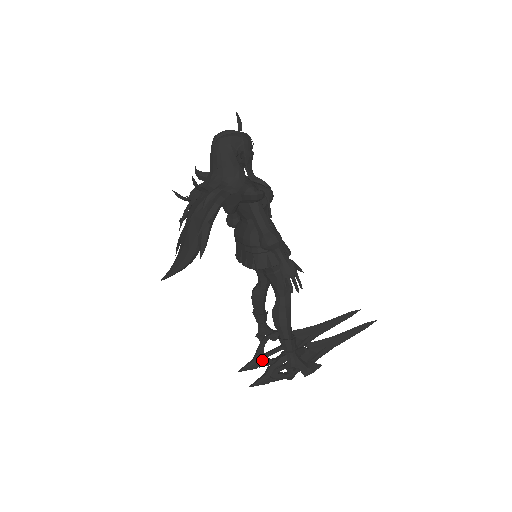
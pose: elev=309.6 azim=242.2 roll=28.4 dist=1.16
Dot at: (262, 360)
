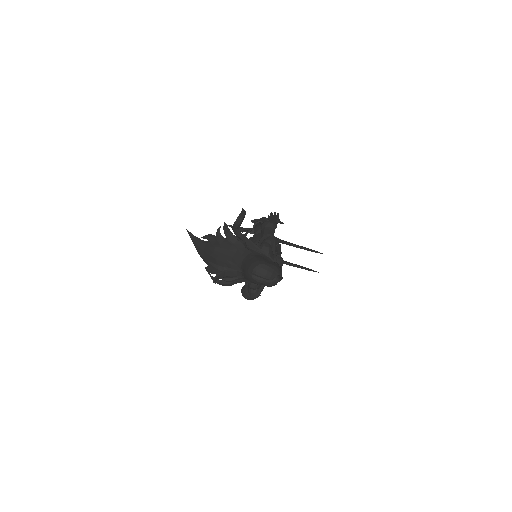
Dot at: occluded
